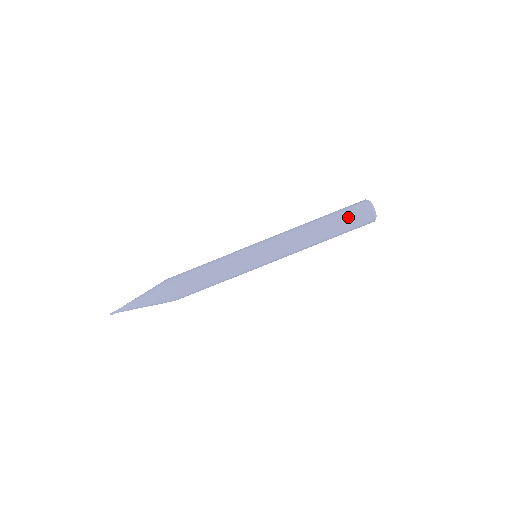
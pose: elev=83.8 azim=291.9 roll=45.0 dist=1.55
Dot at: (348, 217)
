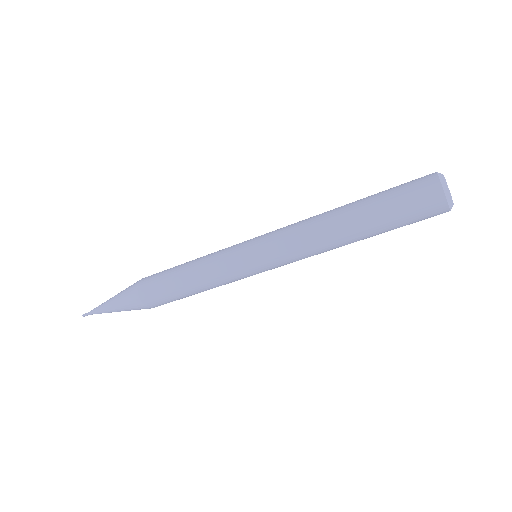
Dot at: (403, 219)
